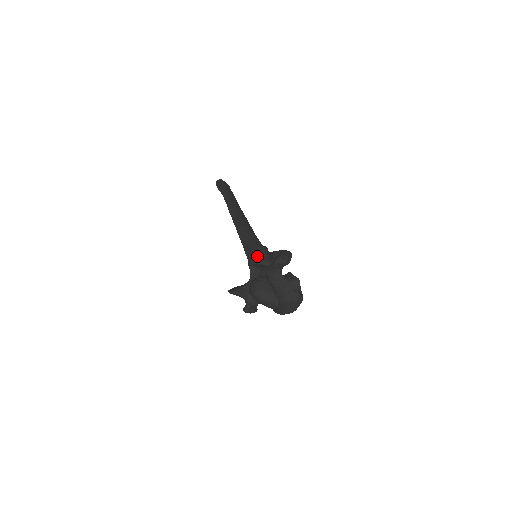
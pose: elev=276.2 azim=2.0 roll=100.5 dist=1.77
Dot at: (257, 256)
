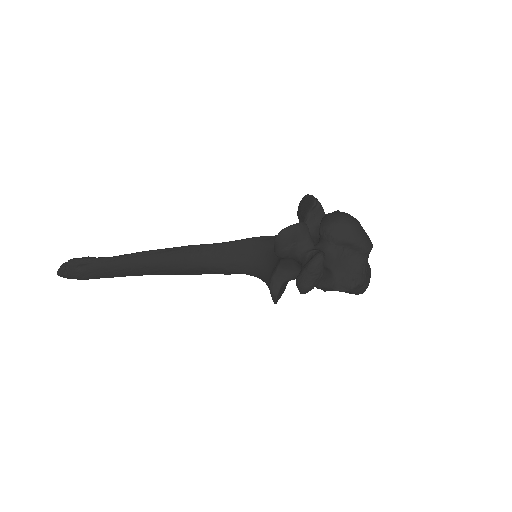
Dot at: occluded
